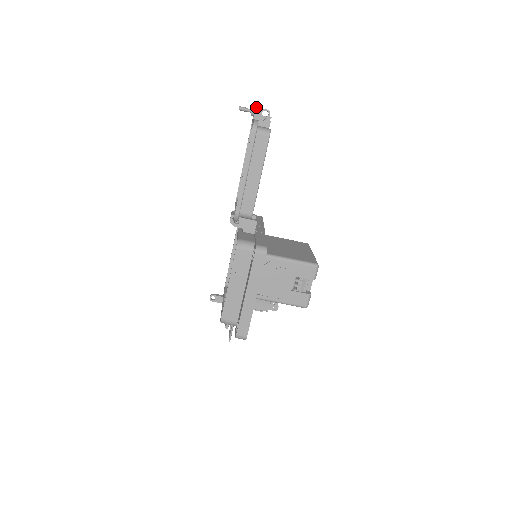
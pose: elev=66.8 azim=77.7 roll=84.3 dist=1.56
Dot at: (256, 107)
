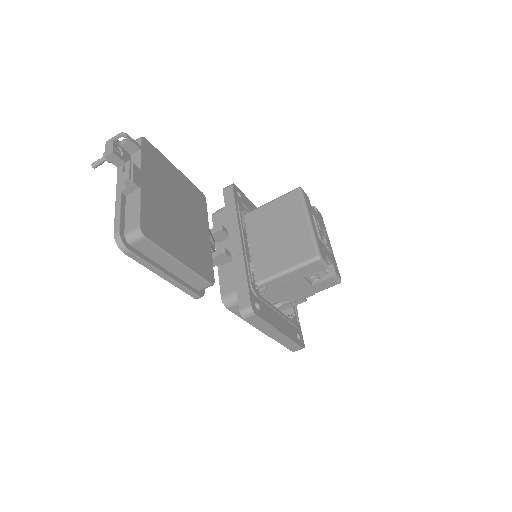
Dot at: (105, 157)
